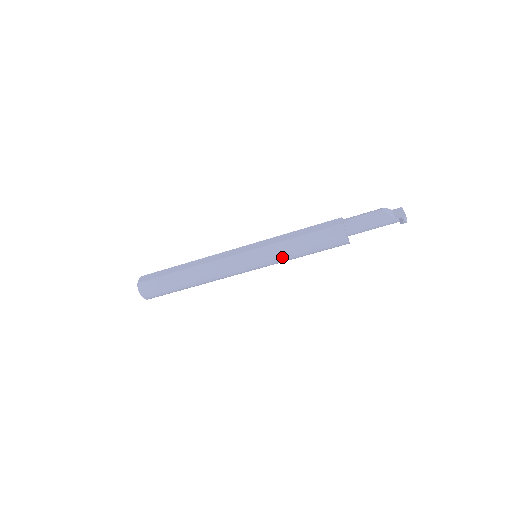
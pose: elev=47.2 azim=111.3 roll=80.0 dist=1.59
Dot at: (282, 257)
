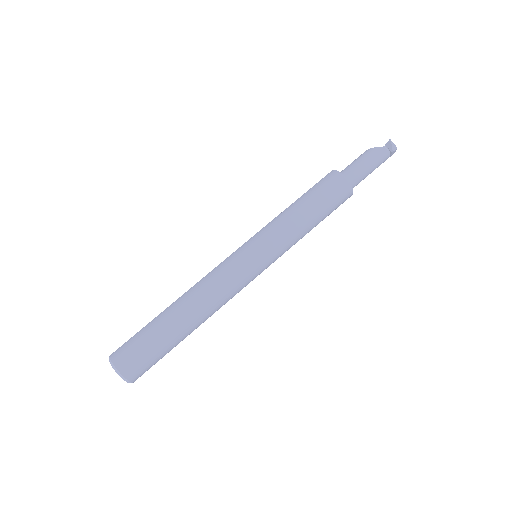
Dot at: (284, 229)
